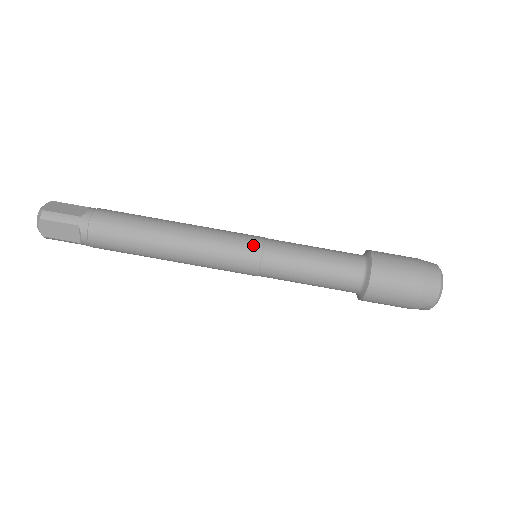
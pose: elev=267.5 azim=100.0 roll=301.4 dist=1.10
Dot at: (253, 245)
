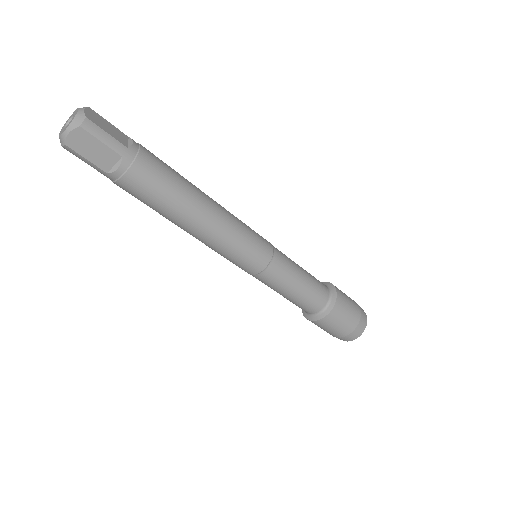
Dot at: (249, 270)
